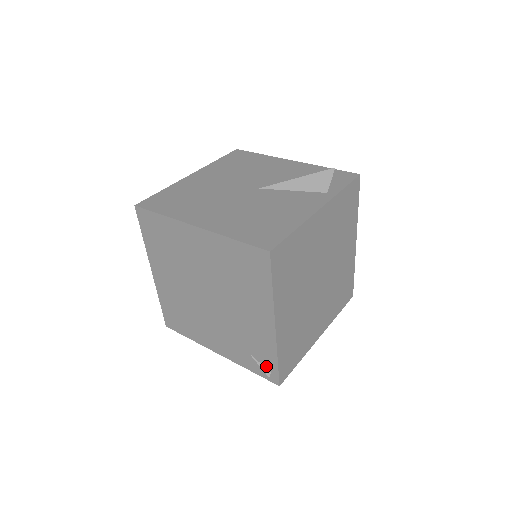
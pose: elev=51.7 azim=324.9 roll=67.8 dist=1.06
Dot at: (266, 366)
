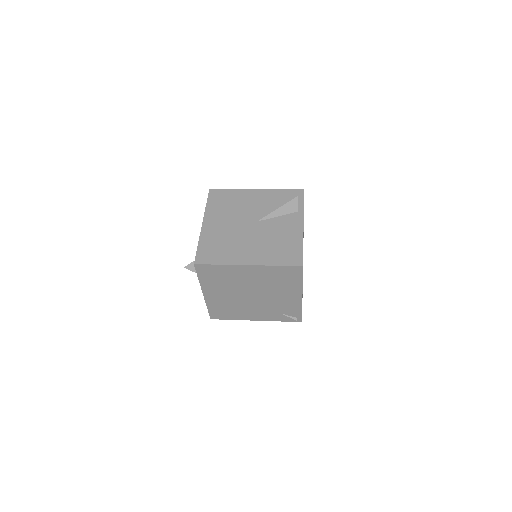
Dot at: (293, 316)
